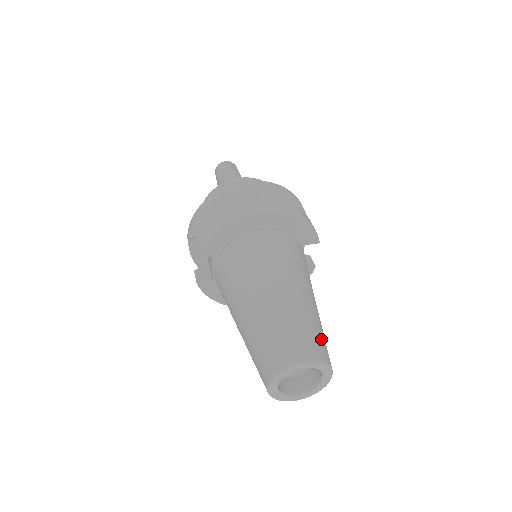
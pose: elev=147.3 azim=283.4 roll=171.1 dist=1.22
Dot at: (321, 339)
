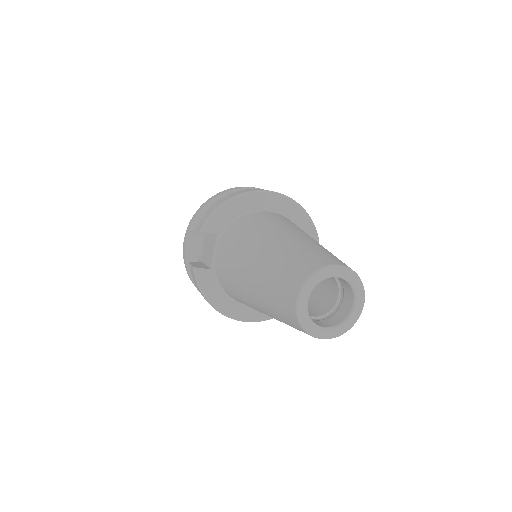
Dot at: occluded
